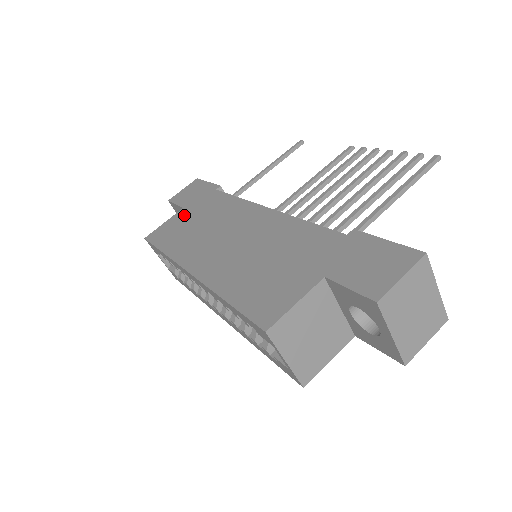
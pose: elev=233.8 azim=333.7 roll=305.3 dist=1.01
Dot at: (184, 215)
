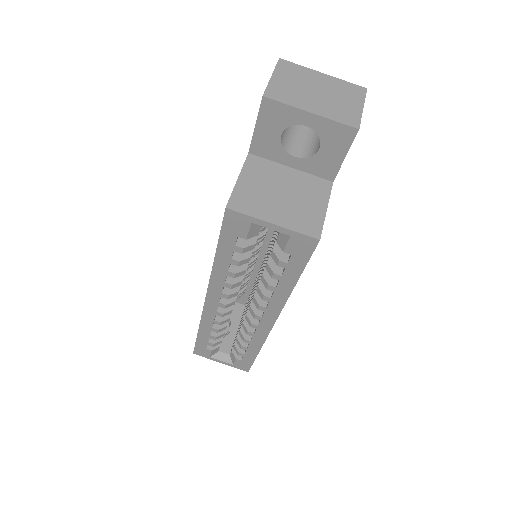
Dot at: occluded
